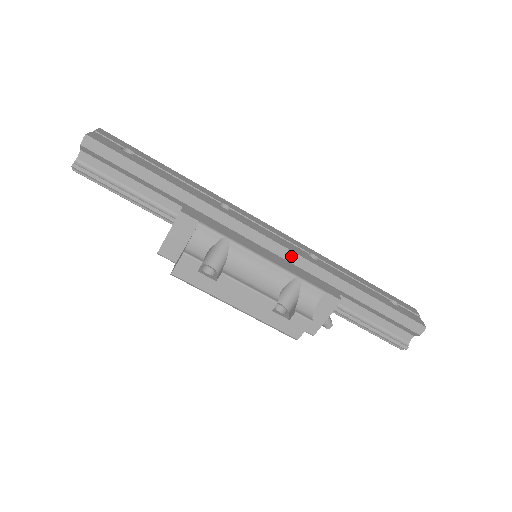
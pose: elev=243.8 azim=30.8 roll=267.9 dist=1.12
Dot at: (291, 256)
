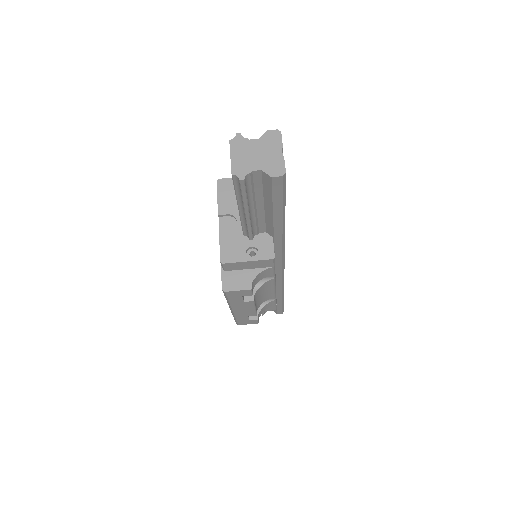
Dot at: (281, 278)
